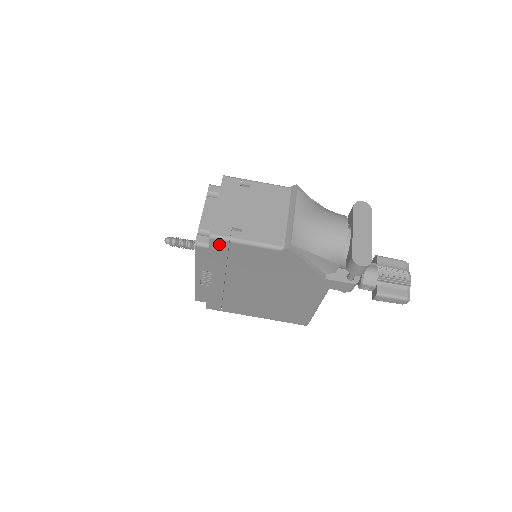
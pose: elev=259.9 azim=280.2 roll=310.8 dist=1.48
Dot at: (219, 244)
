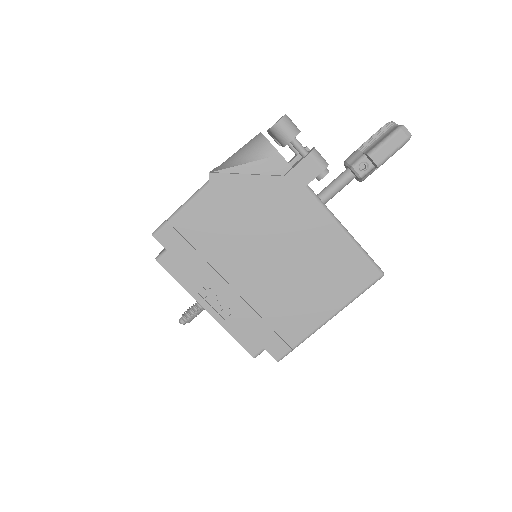
Dot at: (167, 236)
